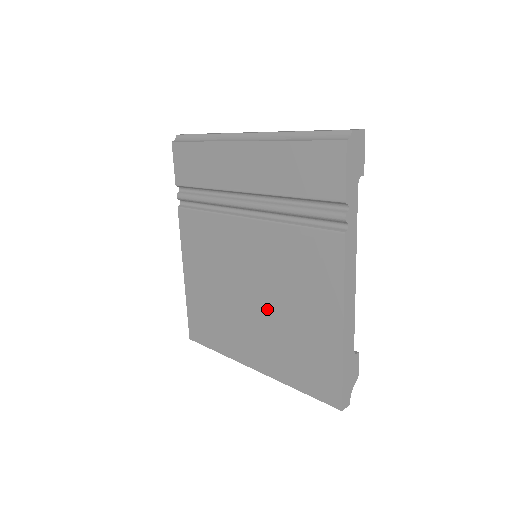
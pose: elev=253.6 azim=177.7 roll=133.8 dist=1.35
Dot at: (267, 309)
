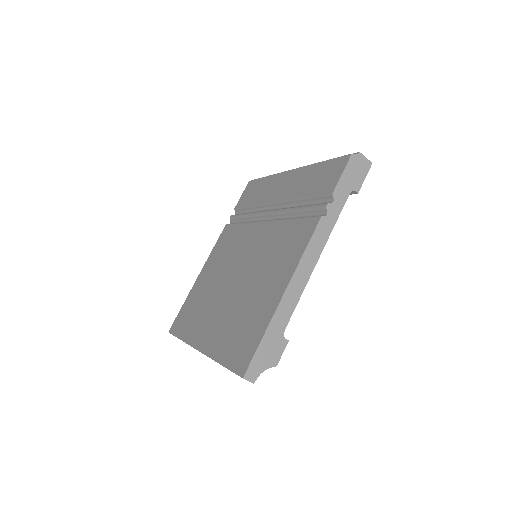
Dot at: (238, 290)
